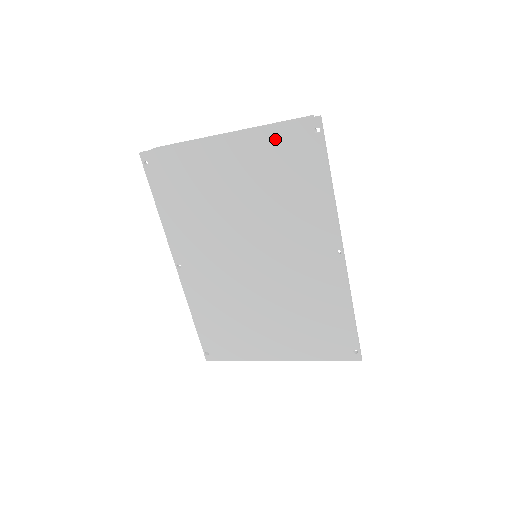
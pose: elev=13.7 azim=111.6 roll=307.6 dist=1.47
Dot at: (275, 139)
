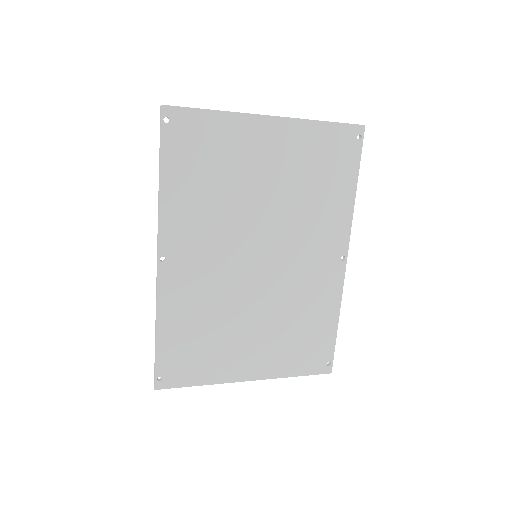
Dot at: (321, 134)
